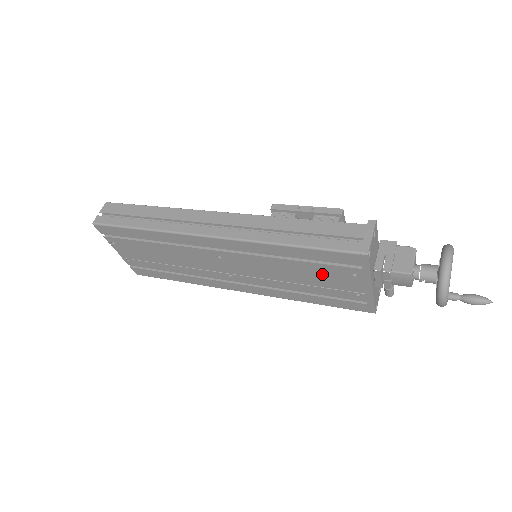
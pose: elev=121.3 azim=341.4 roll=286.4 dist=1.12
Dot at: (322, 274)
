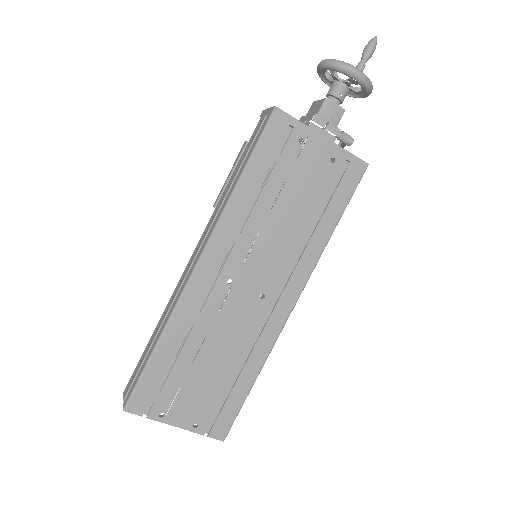
Dot at: (290, 177)
